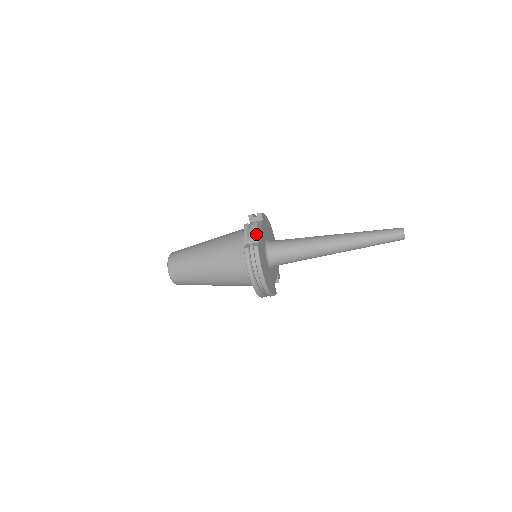
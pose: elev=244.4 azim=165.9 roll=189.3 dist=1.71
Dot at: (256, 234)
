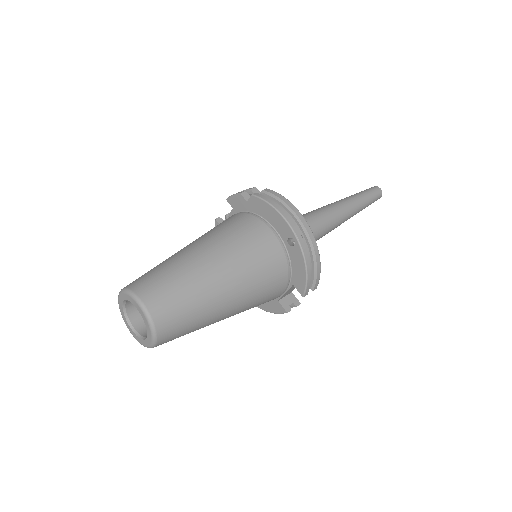
Dot at: (253, 187)
